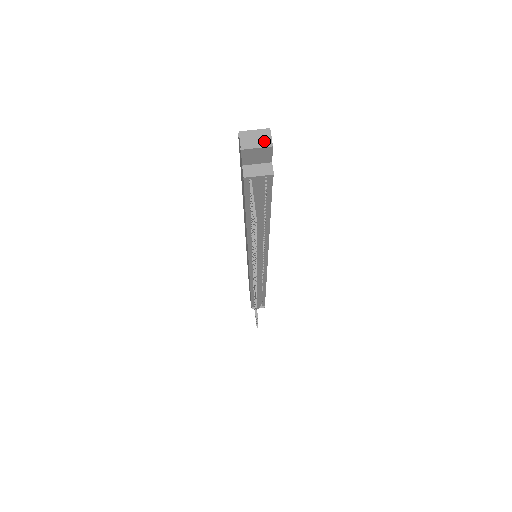
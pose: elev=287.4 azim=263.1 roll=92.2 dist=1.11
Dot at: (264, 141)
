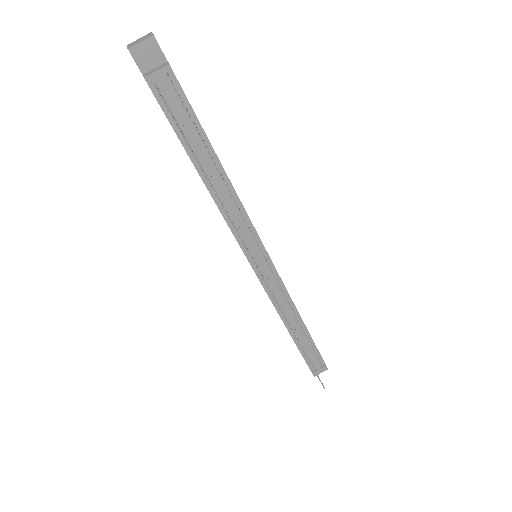
Dot at: (146, 37)
